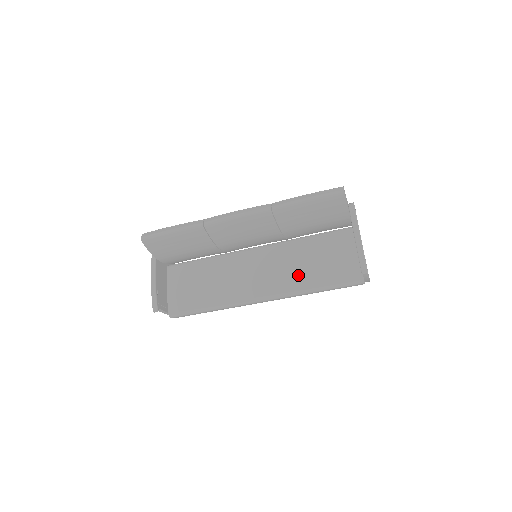
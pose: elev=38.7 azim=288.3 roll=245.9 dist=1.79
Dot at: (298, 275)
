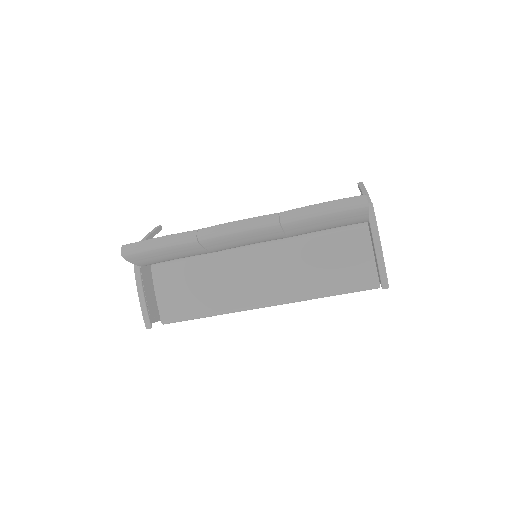
Dot at: (306, 280)
